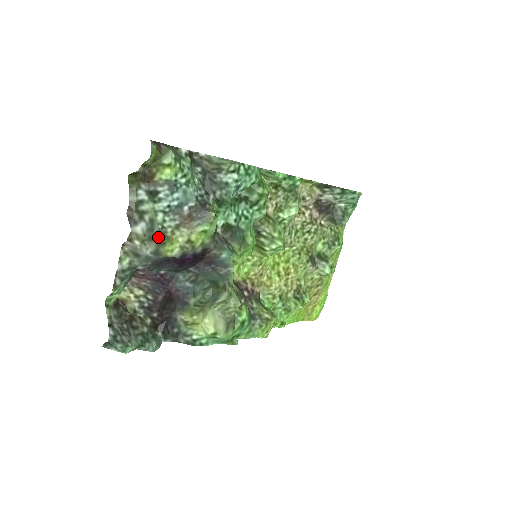
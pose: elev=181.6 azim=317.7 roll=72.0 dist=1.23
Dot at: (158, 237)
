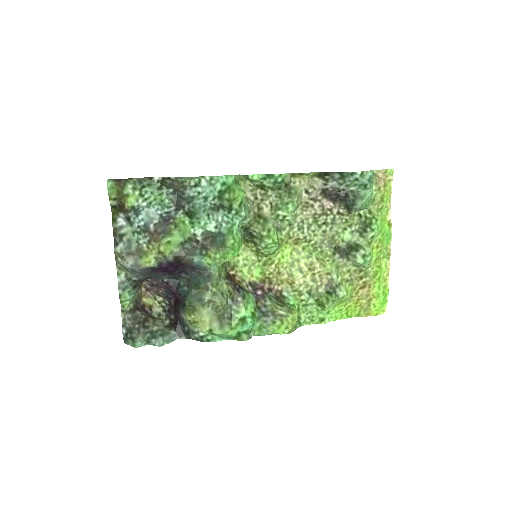
Dot at: (135, 253)
